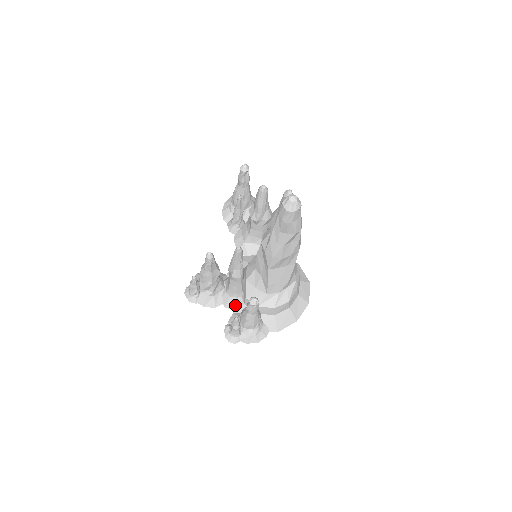
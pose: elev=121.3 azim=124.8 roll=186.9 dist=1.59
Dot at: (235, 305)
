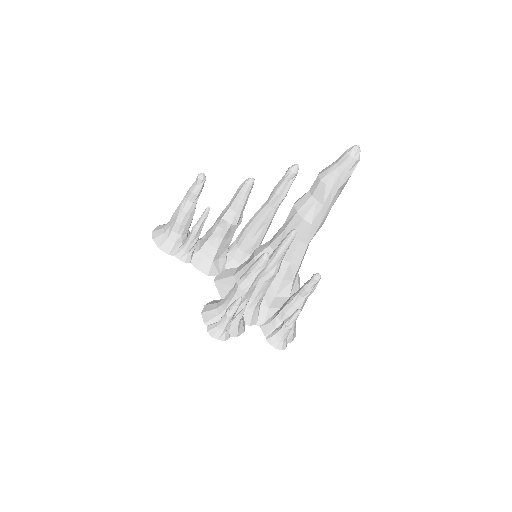
Dot at: (258, 317)
